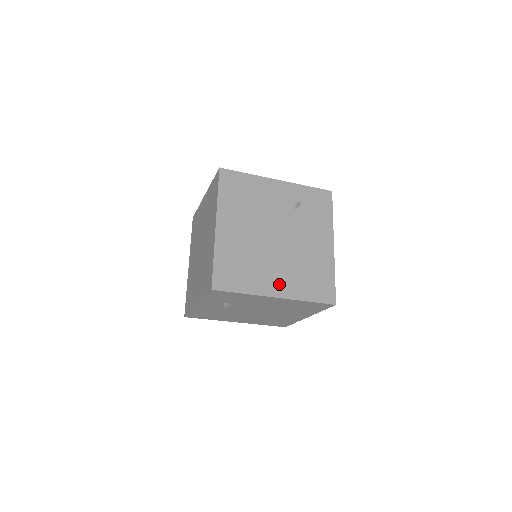
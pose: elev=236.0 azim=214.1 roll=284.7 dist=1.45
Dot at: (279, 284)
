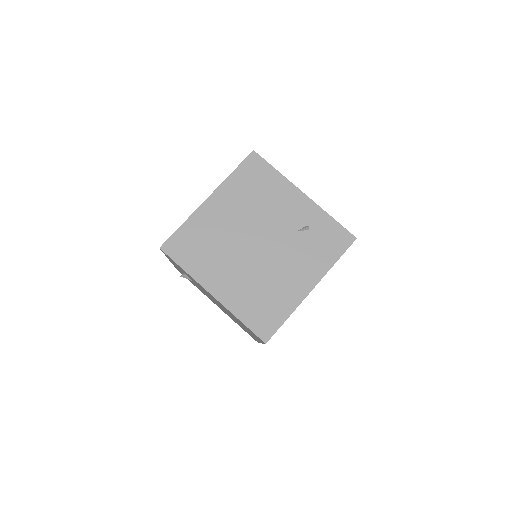
Dot at: (224, 285)
